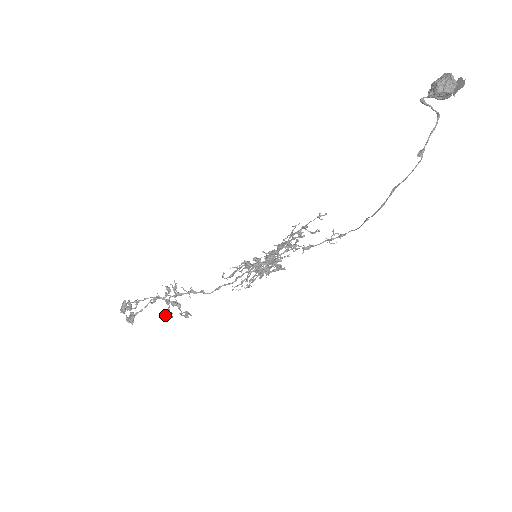
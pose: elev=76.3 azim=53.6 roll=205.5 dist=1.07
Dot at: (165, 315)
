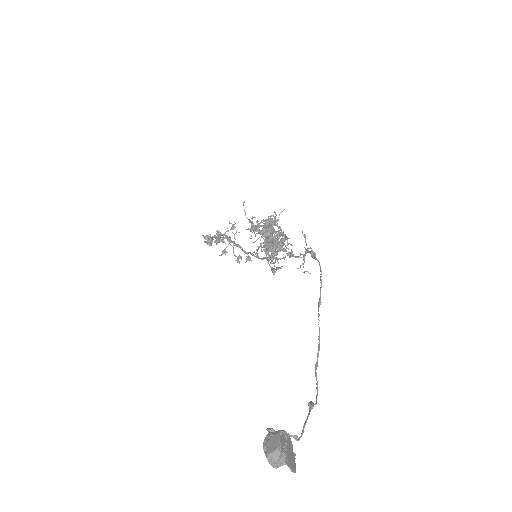
Dot at: occluded
